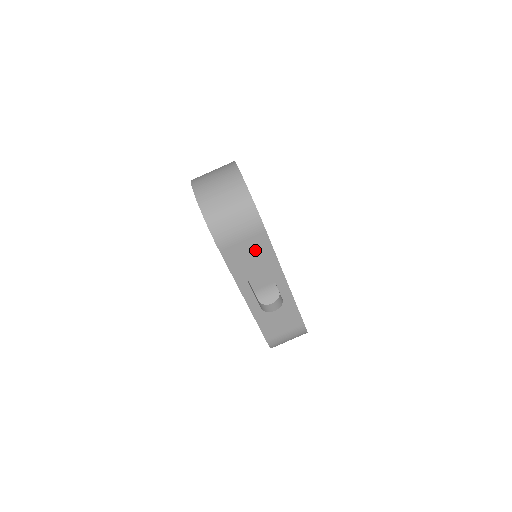
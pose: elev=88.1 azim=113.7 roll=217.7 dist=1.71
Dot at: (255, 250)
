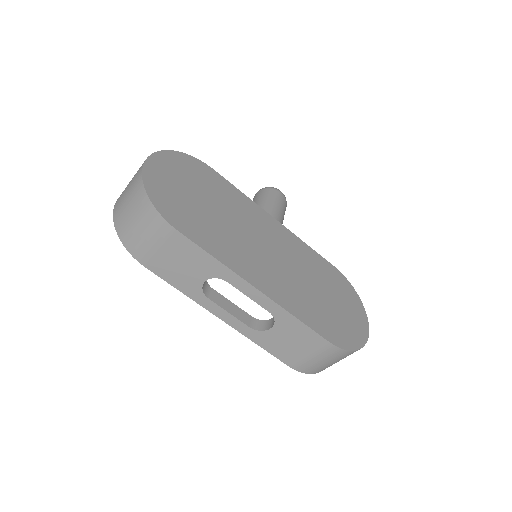
Dot at: (185, 258)
